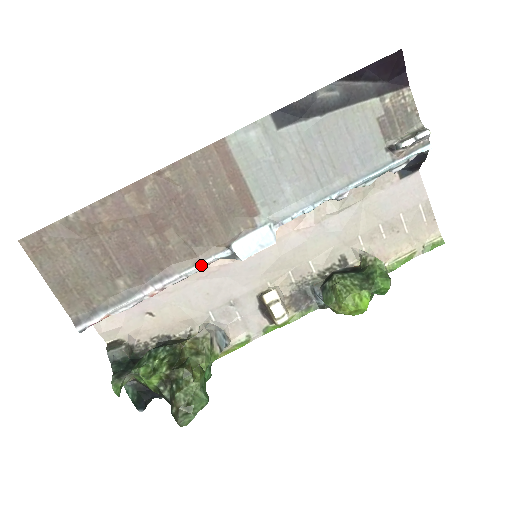
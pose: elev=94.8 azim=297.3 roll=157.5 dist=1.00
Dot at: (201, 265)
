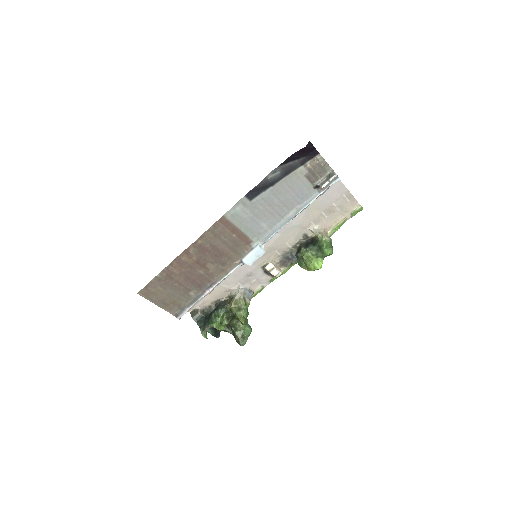
Dot at: occluded
